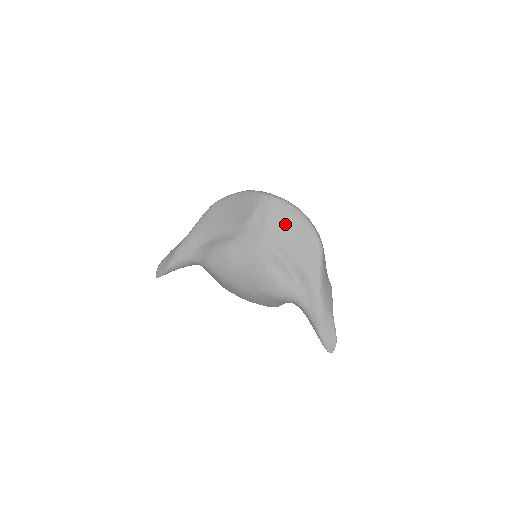
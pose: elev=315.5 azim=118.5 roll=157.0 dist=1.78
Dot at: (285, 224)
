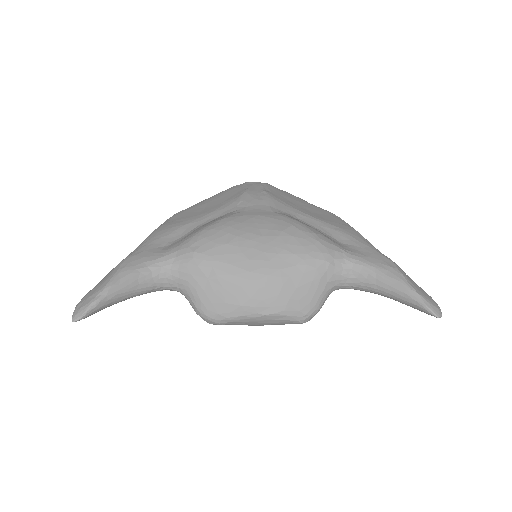
Dot at: (289, 199)
